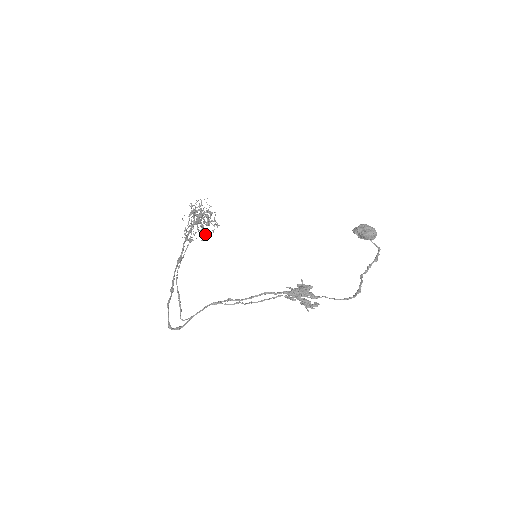
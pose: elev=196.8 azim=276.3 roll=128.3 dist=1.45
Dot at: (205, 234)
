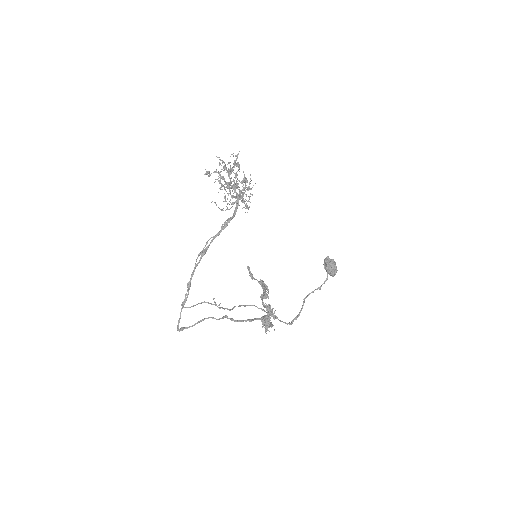
Dot at: (221, 160)
